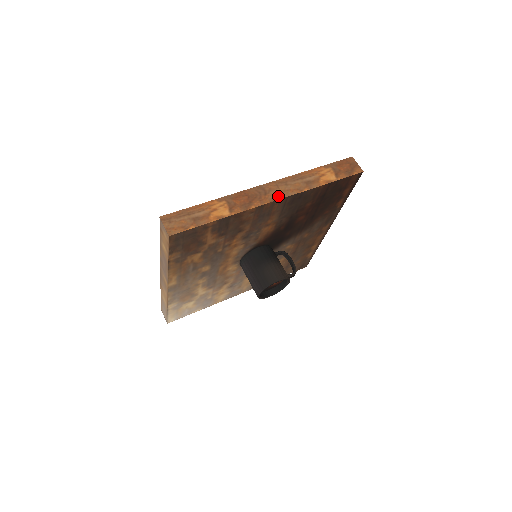
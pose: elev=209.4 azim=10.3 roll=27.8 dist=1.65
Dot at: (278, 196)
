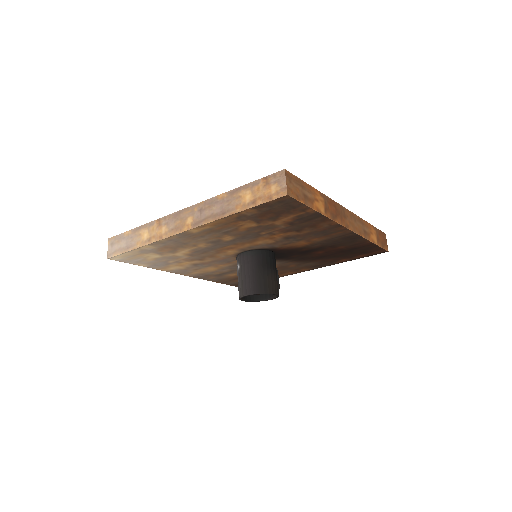
Dot at: (350, 226)
